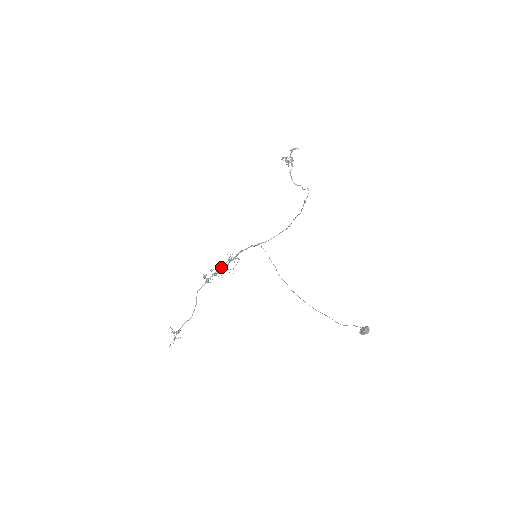
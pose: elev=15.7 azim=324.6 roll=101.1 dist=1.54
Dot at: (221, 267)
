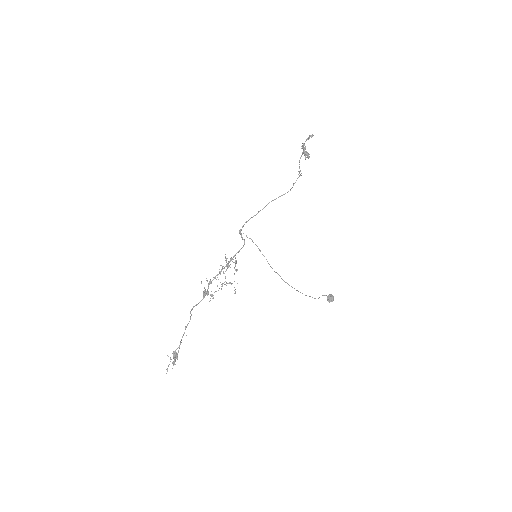
Dot at: occluded
